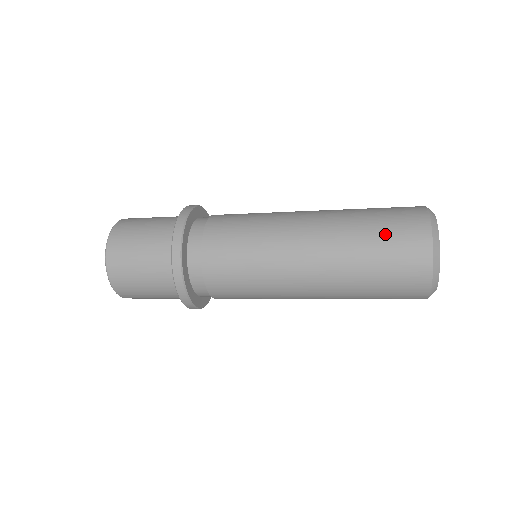
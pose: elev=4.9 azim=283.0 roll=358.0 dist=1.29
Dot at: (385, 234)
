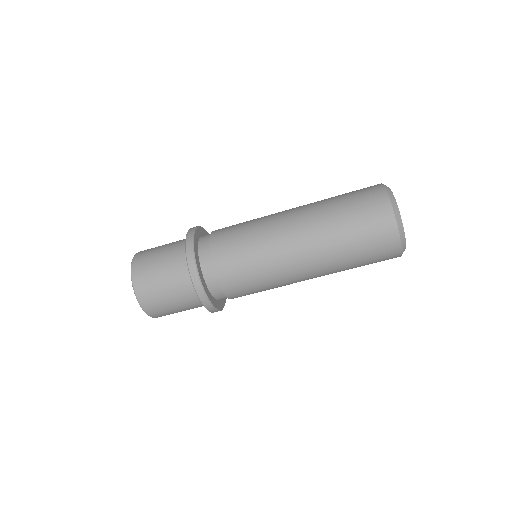
Dot at: occluded
